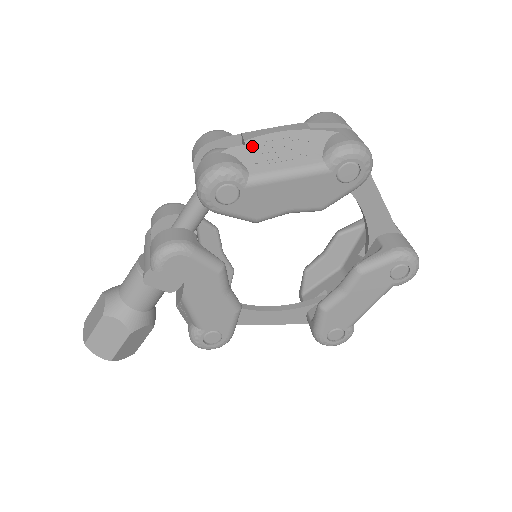
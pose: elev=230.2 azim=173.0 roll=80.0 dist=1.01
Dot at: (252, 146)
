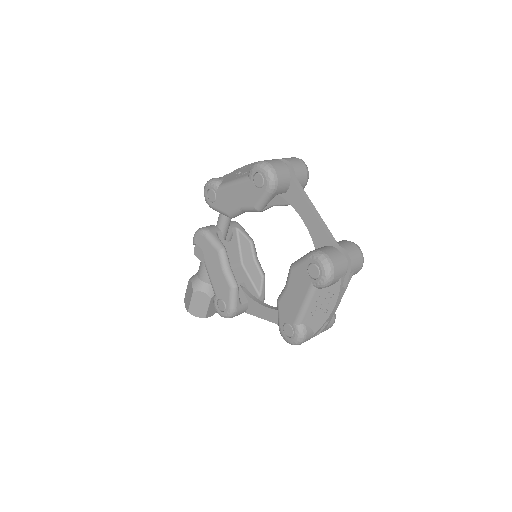
Dot at: (233, 172)
